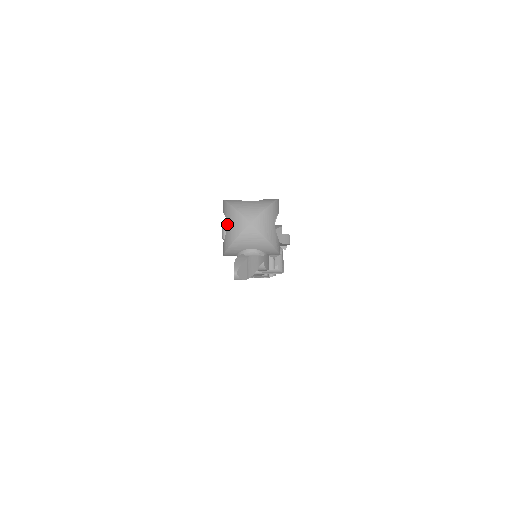
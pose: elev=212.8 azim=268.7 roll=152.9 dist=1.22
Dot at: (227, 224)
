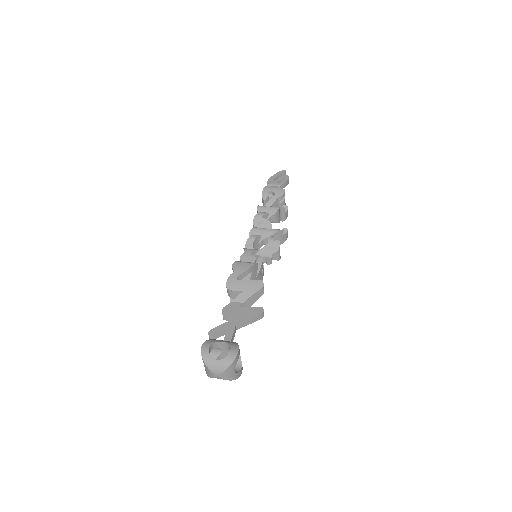
Dot at: (204, 366)
